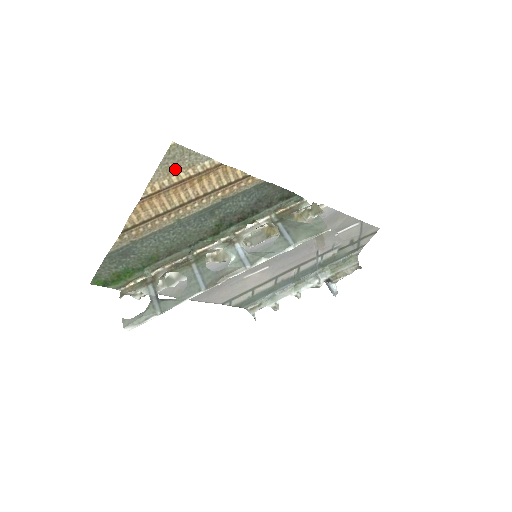
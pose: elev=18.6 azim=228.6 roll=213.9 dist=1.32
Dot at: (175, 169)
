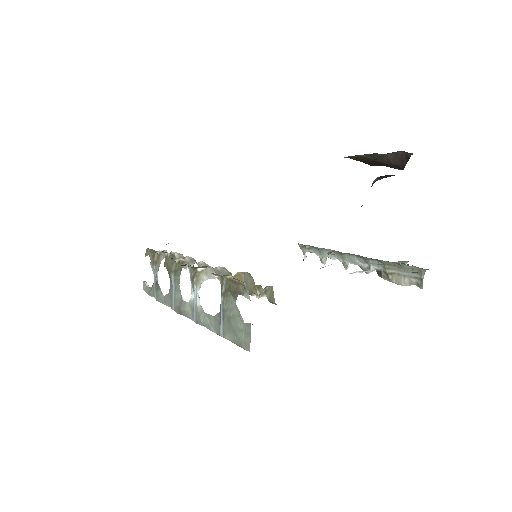
Dot at: occluded
